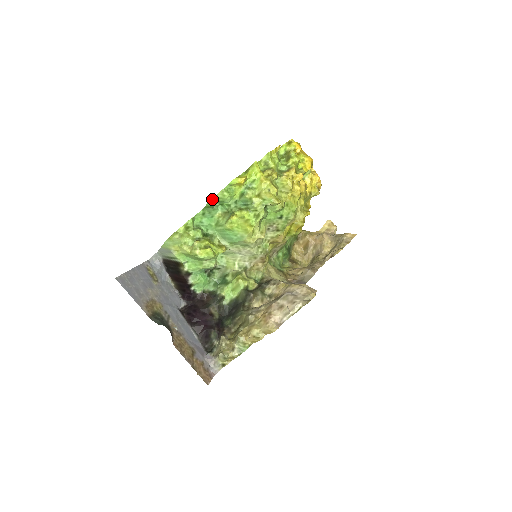
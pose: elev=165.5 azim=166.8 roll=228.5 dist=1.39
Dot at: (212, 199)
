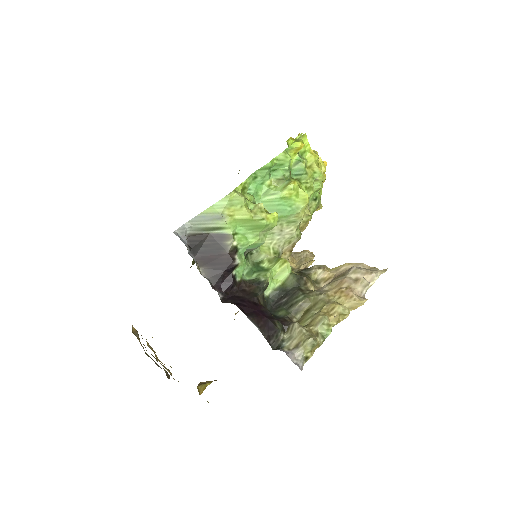
Dot at: (272, 159)
